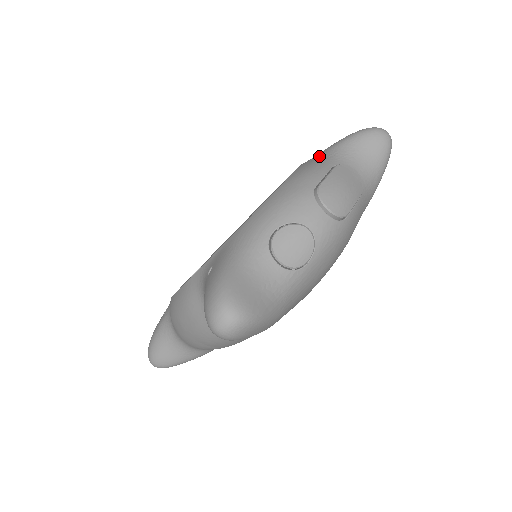
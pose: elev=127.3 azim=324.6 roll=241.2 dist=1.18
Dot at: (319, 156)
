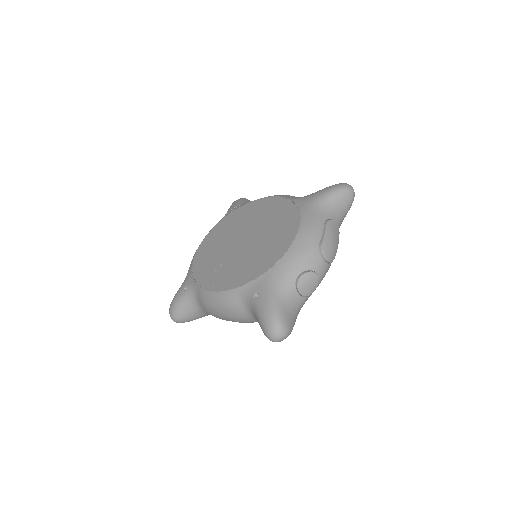
Dot at: (313, 207)
